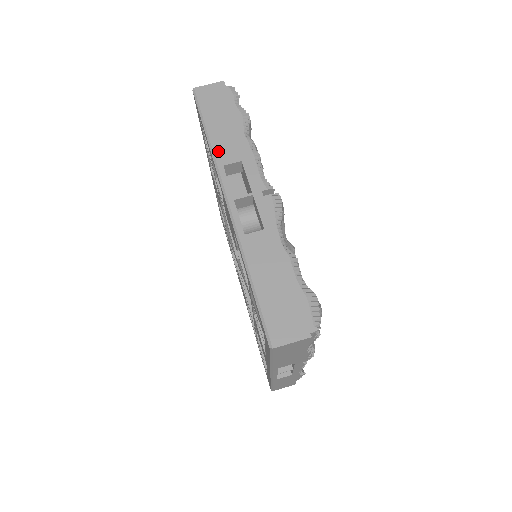
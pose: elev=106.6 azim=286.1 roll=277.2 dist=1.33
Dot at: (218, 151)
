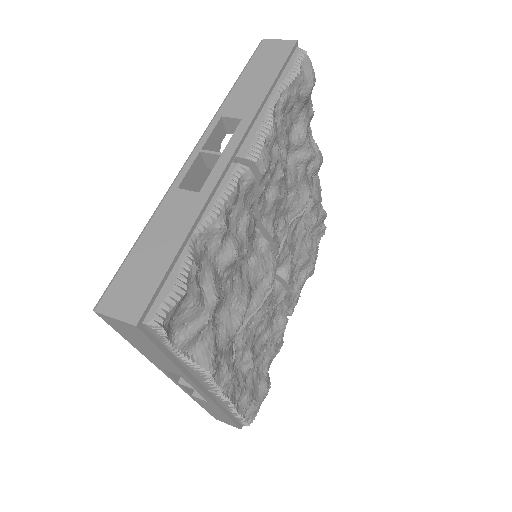
Dot at: occluded
